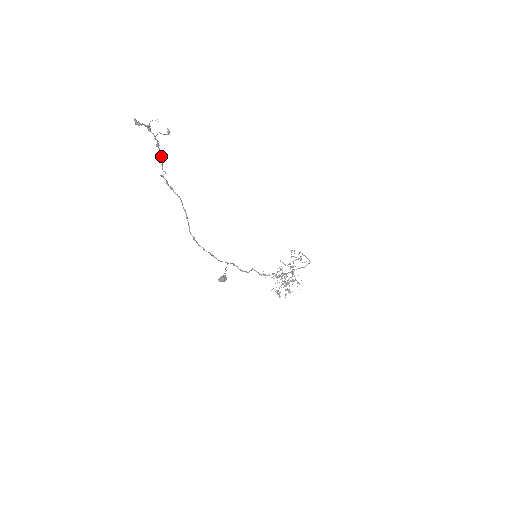
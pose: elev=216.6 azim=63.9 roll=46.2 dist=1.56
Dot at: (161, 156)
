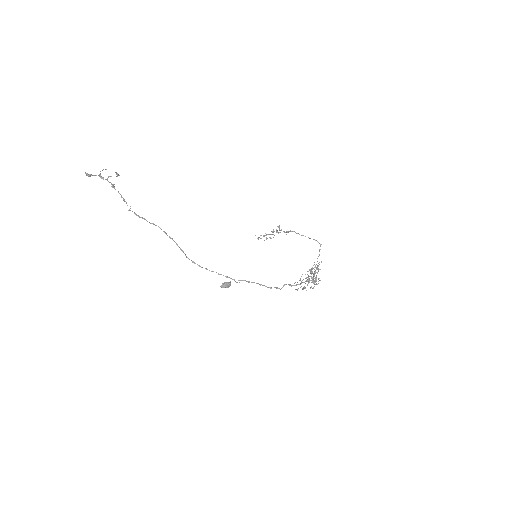
Dot at: (120, 194)
